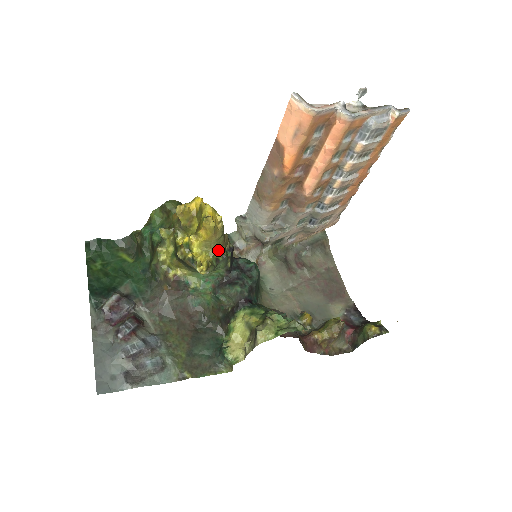
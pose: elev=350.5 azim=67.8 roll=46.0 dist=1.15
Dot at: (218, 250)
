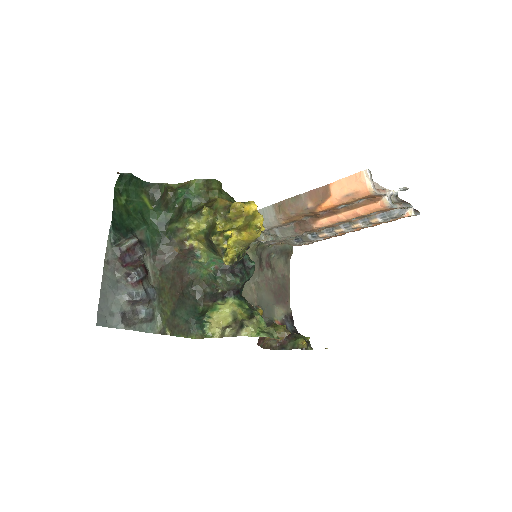
Dot at: (244, 249)
